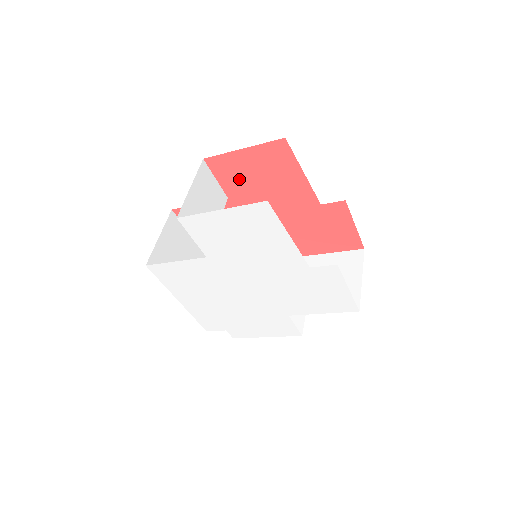
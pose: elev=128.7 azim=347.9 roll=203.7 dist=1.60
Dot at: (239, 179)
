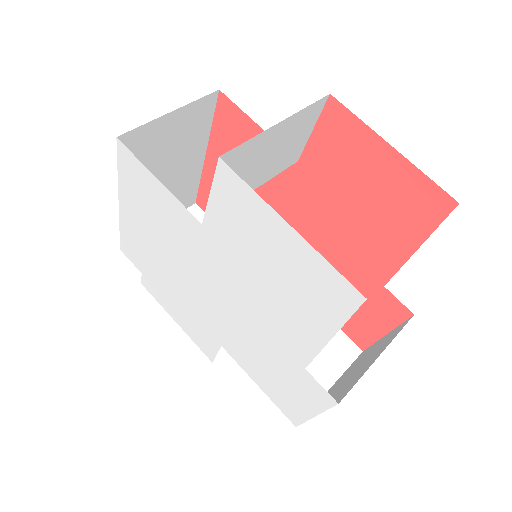
Dot at: (338, 164)
